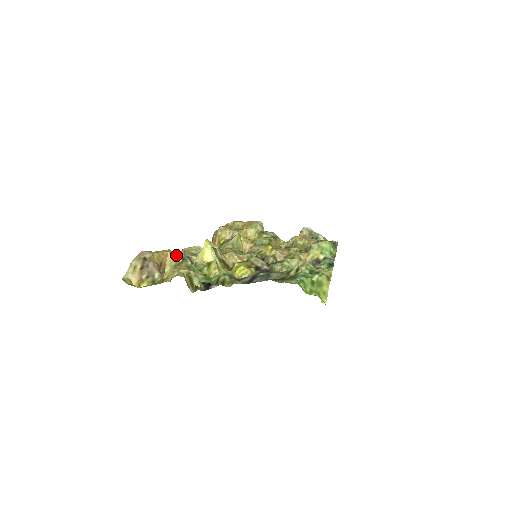
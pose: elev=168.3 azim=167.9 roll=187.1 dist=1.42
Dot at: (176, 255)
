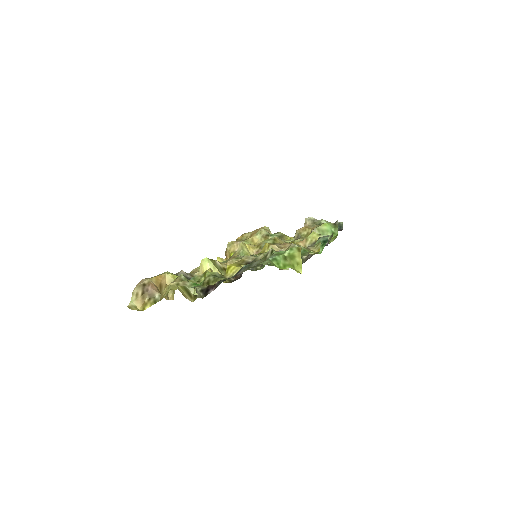
Dot at: (174, 274)
